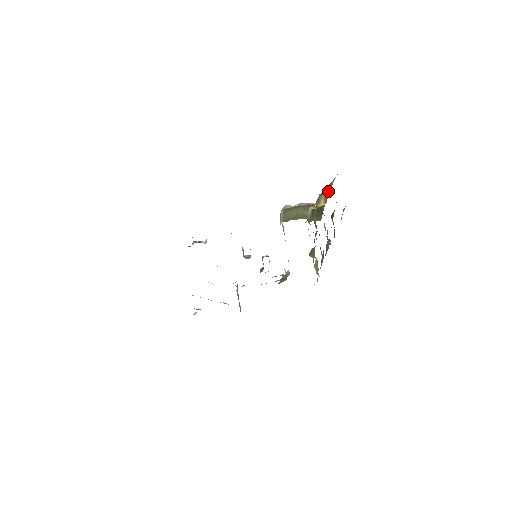
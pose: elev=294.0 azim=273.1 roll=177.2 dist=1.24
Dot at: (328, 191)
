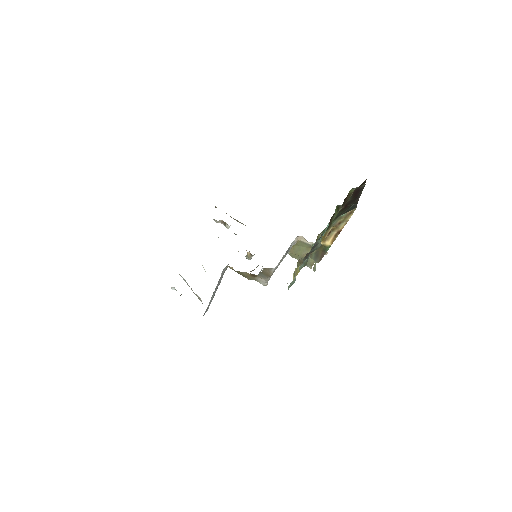
Dot at: (340, 230)
